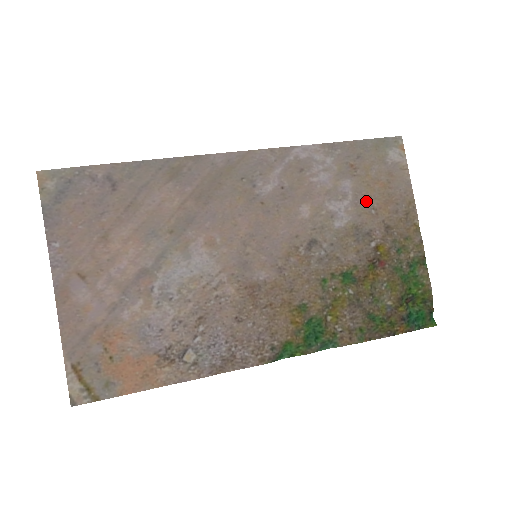
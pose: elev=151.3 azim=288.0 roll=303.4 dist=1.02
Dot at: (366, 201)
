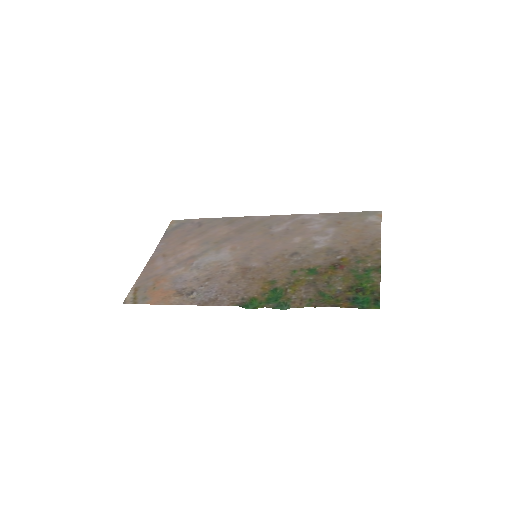
Dot at: (342, 237)
